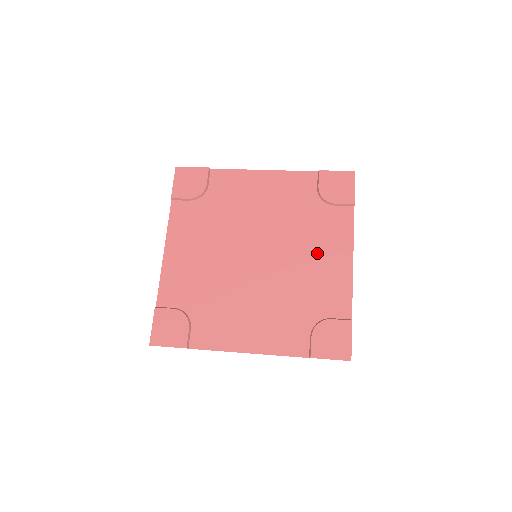
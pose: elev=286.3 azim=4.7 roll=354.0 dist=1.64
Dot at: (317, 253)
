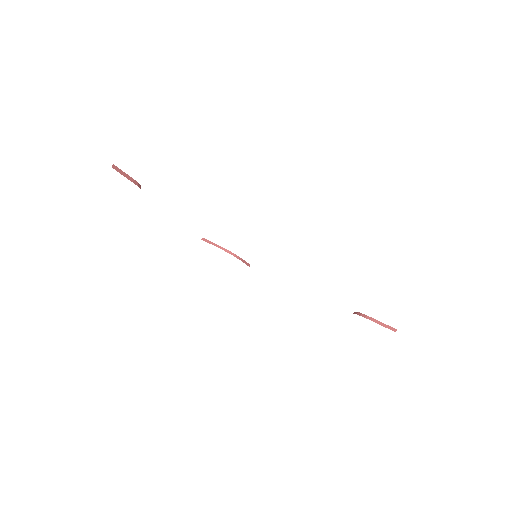
Dot at: occluded
